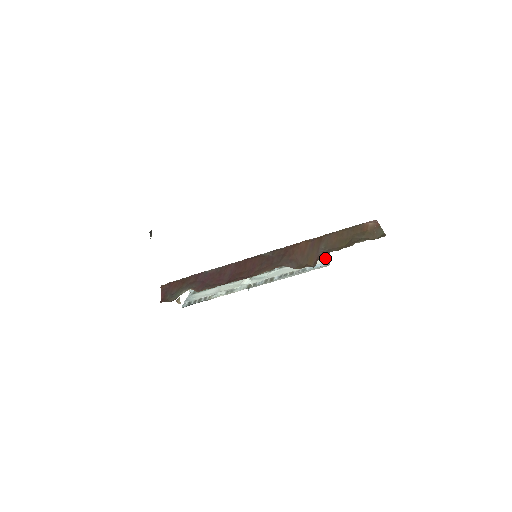
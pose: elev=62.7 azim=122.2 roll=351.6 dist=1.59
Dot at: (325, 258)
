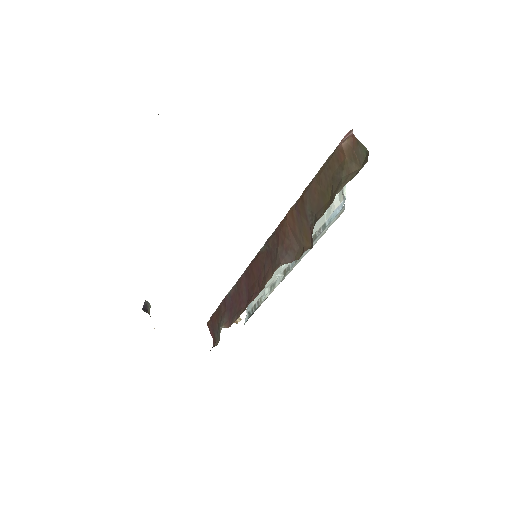
Dot at: (340, 194)
